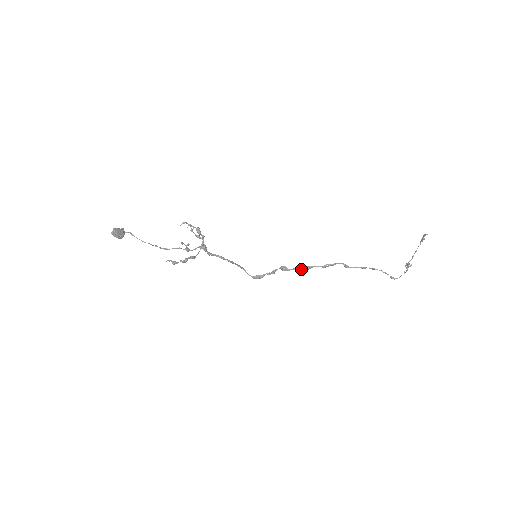
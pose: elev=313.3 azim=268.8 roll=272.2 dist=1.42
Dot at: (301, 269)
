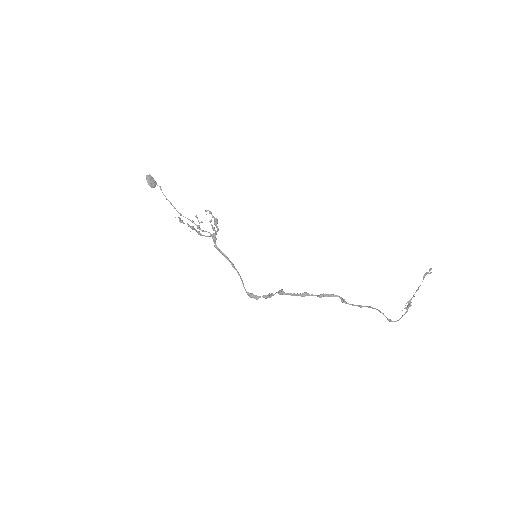
Dot at: (297, 294)
